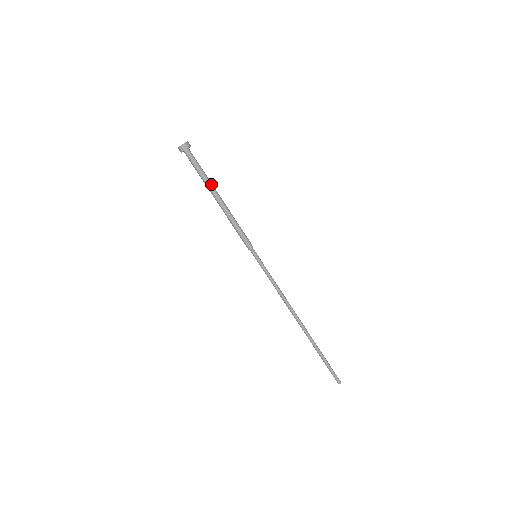
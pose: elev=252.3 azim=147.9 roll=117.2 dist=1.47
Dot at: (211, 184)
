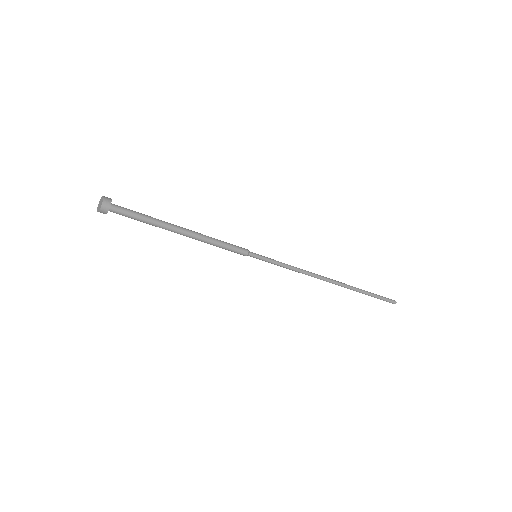
Dot at: (162, 225)
